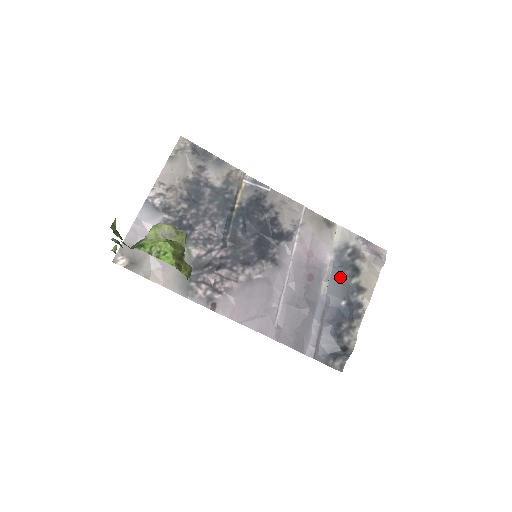
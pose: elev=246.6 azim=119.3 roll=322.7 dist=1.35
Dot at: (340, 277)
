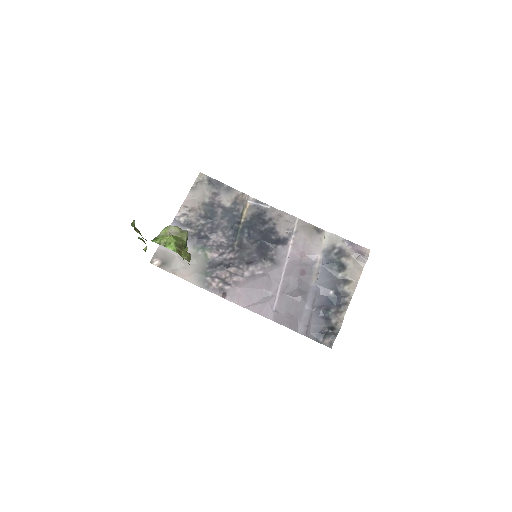
Dot at: (328, 272)
